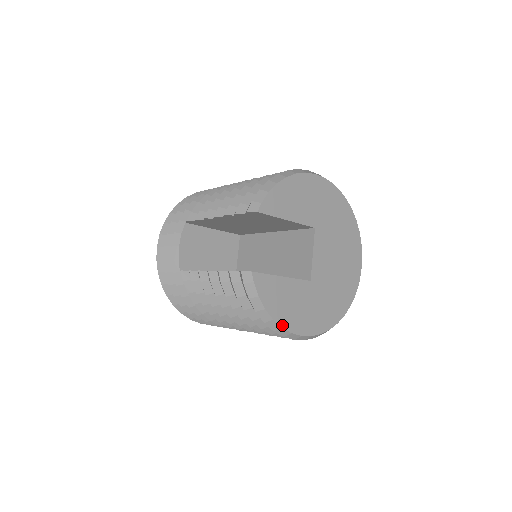
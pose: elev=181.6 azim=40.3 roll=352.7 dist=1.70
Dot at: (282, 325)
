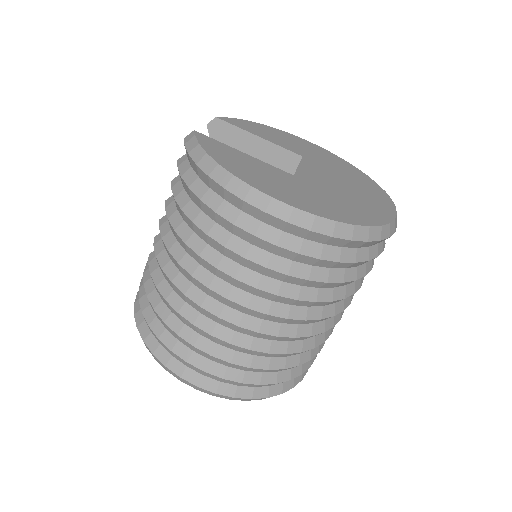
Dot at: (234, 174)
